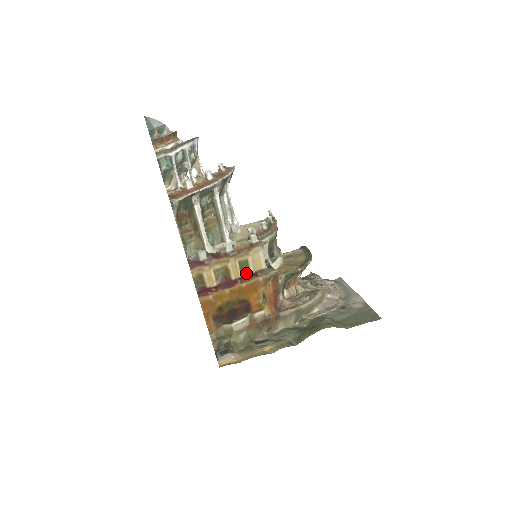
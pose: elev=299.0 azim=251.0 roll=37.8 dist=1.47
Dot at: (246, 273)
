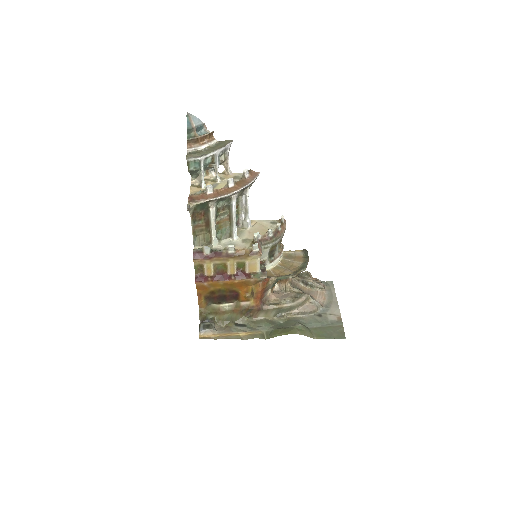
Dot at: (241, 272)
